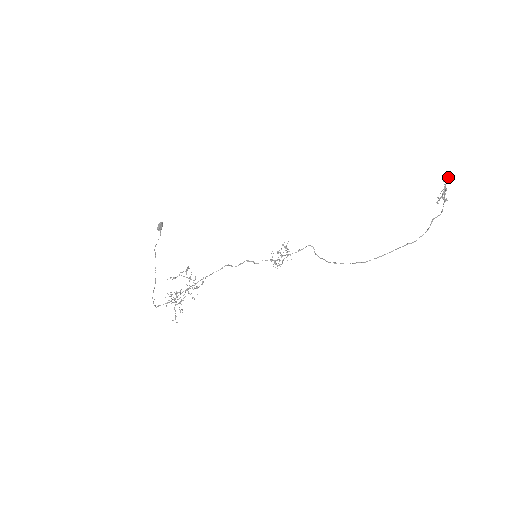
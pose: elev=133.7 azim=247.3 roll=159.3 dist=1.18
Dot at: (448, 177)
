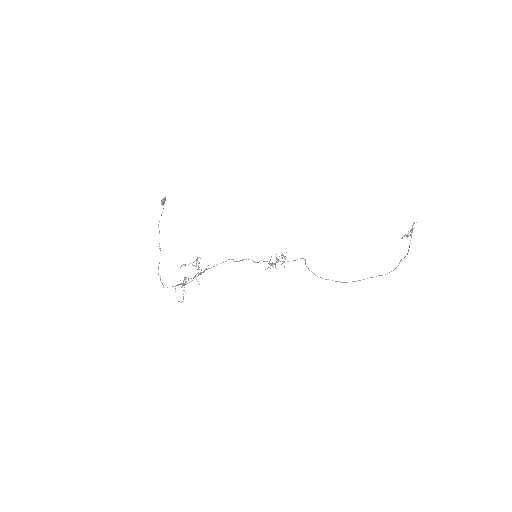
Dot at: occluded
